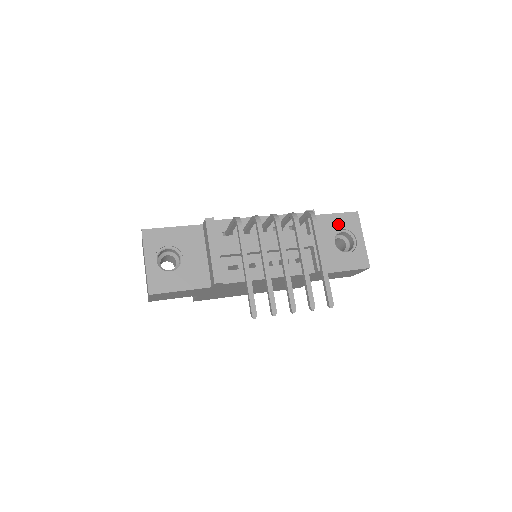
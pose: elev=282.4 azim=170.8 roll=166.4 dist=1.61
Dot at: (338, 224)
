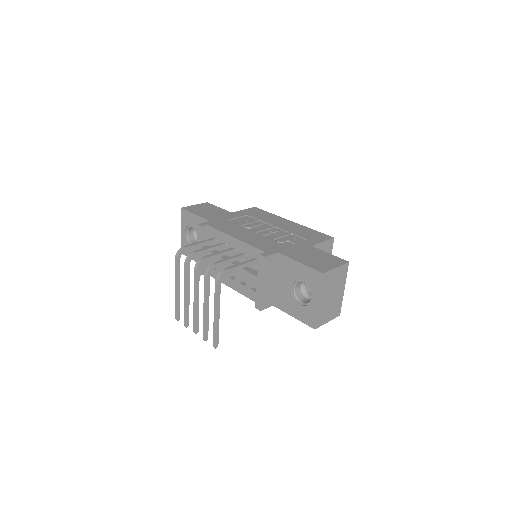
Dot at: (300, 274)
